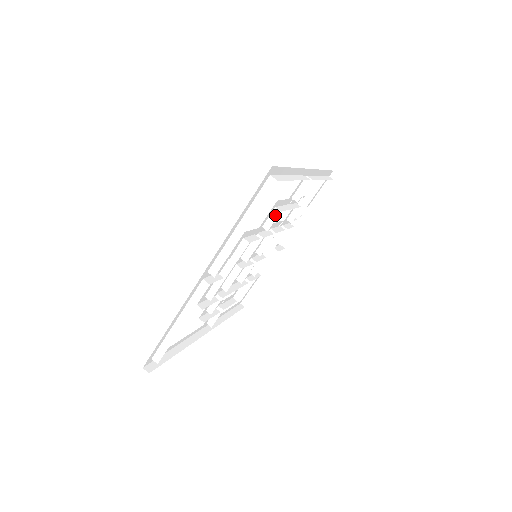
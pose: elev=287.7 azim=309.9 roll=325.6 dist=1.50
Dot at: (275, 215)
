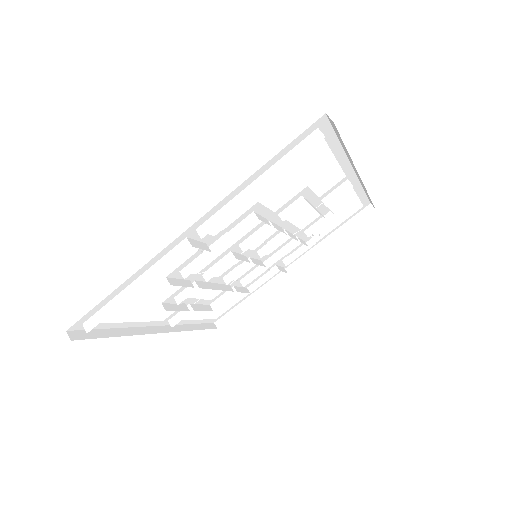
Dot at: (298, 204)
